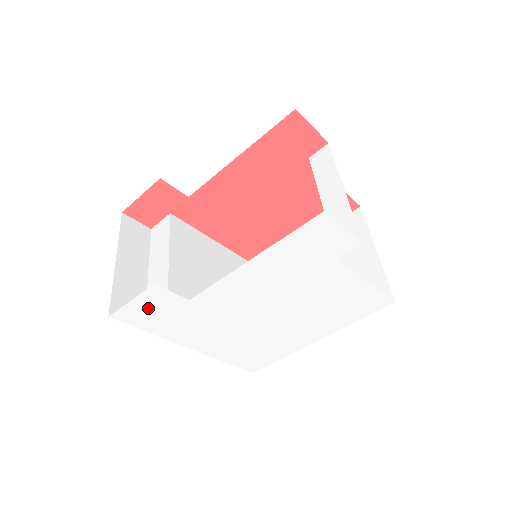
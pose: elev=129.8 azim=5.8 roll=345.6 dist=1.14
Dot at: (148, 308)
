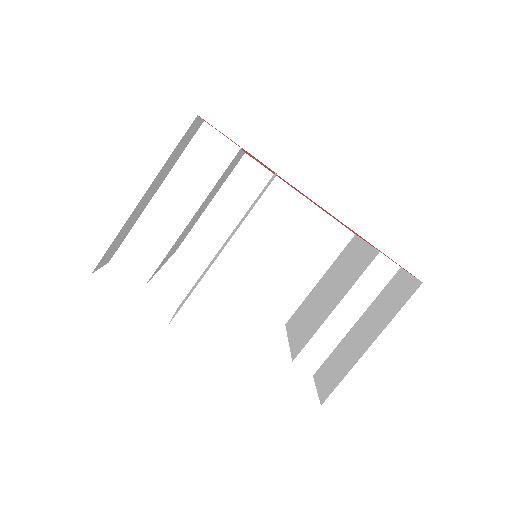
Dot at: occluded
